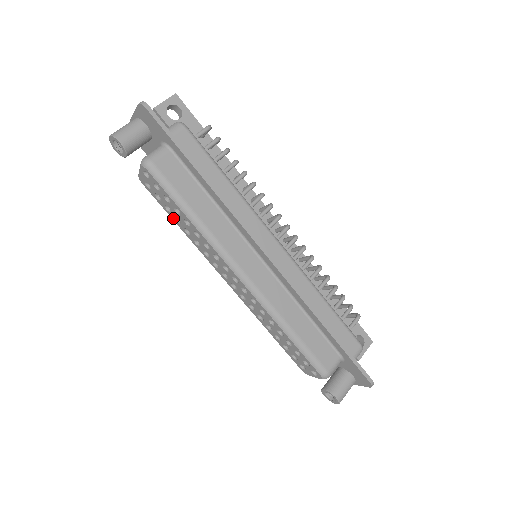
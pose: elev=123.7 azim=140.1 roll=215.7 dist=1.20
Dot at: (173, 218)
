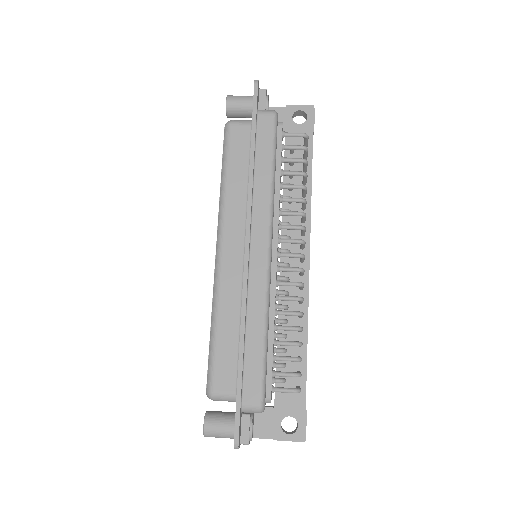
Dot at: occluded
